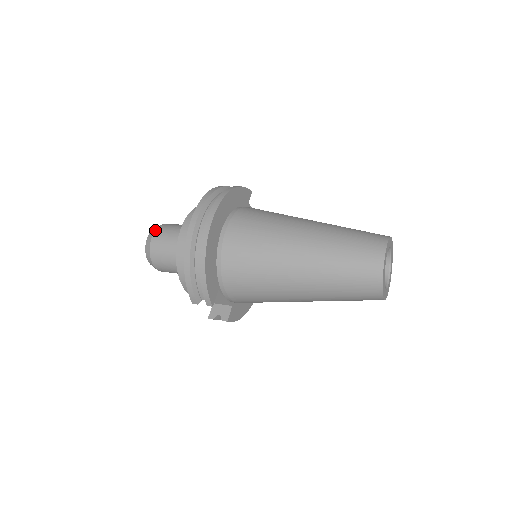
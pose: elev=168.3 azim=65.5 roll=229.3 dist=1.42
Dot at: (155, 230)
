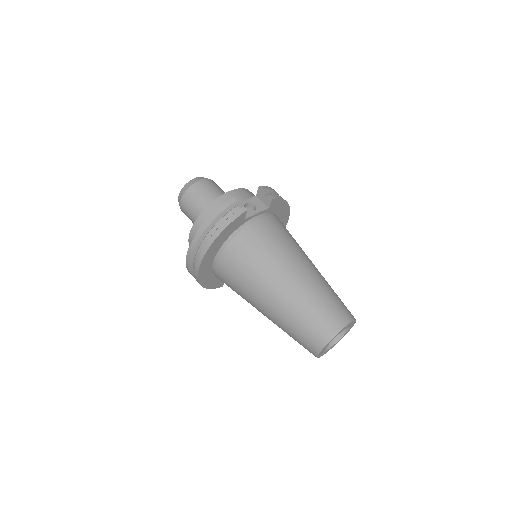
Dot at: (181, 199)
